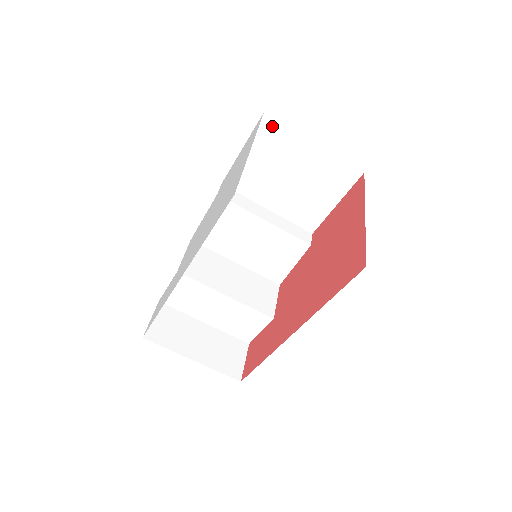
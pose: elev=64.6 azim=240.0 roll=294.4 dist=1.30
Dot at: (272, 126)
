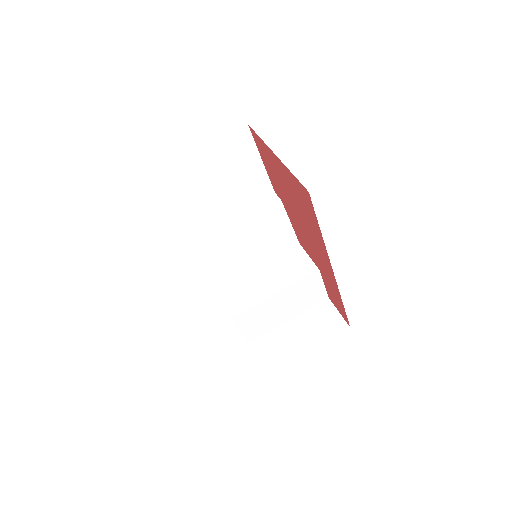
Dot at: (164, 177)
